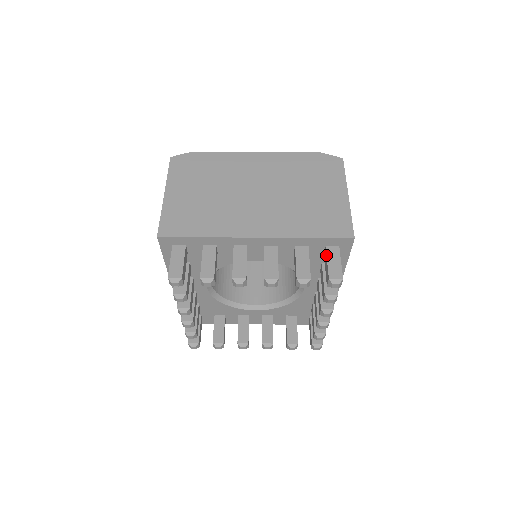
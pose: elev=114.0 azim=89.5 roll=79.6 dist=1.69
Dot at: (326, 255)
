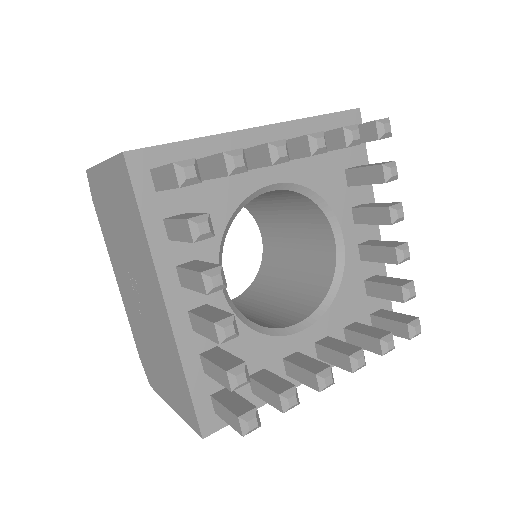
Dot at: occluded
